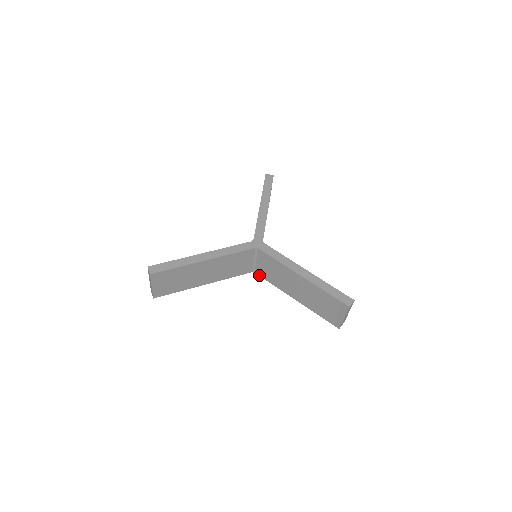
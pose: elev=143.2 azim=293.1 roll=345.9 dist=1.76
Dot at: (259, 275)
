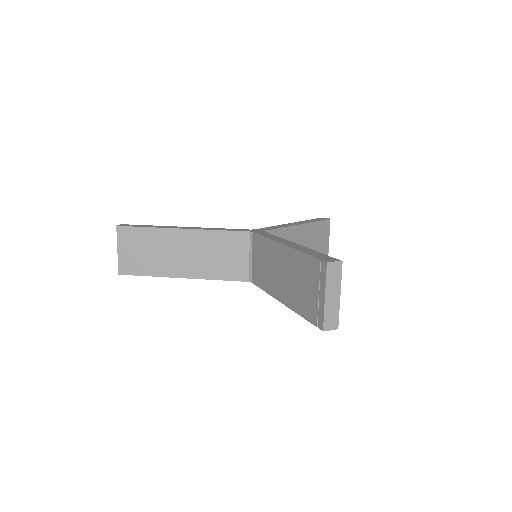
Dot at: (254, 283)
